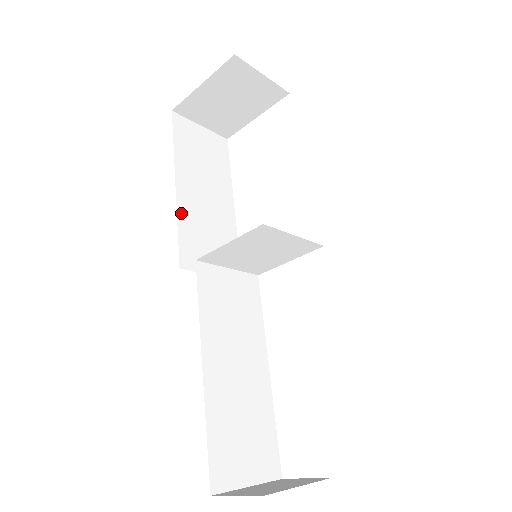
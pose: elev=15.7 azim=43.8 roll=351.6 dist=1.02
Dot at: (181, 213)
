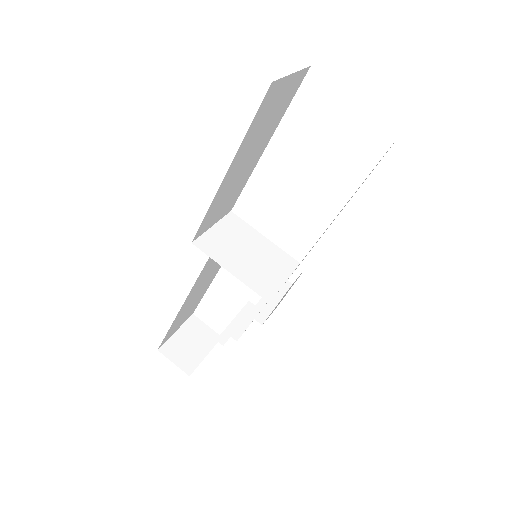
Dot at: (215, 198)
